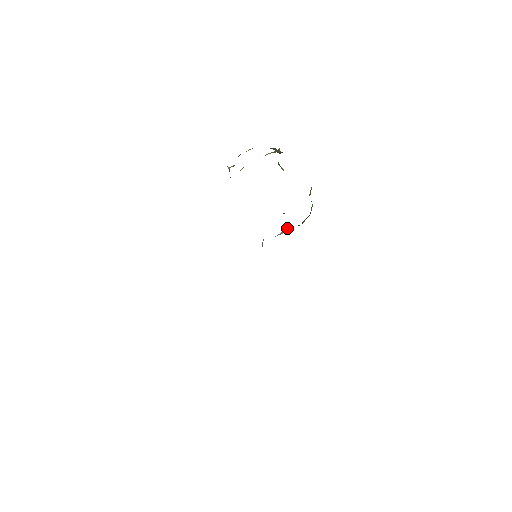
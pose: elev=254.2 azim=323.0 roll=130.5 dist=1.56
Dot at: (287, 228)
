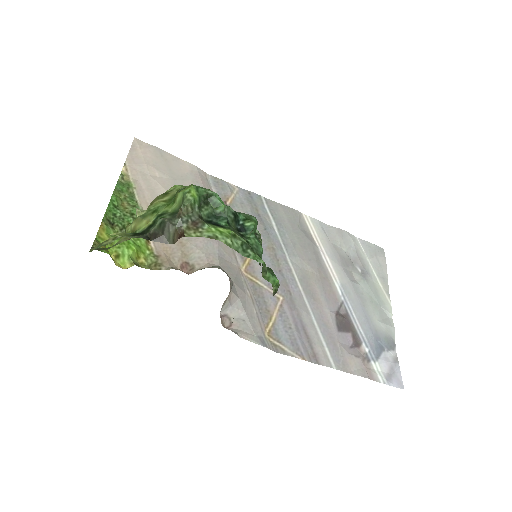
Dot at: occluded
